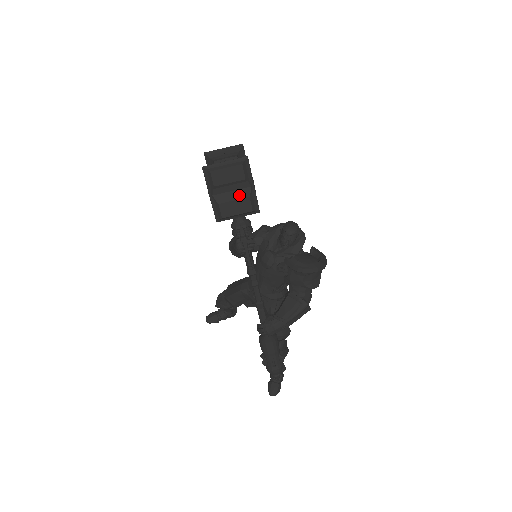
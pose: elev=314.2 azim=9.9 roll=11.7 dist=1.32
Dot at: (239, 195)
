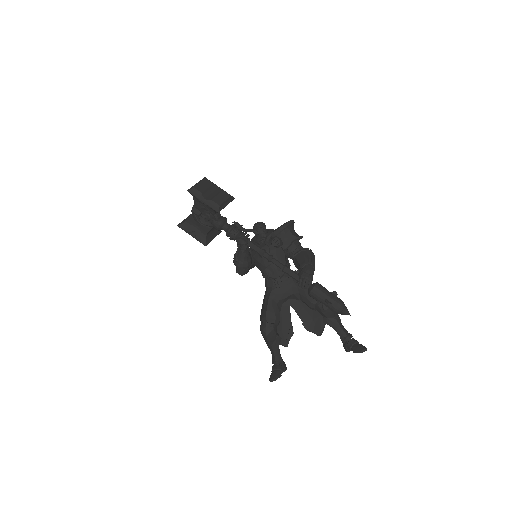
Dot at: (217, 193)
